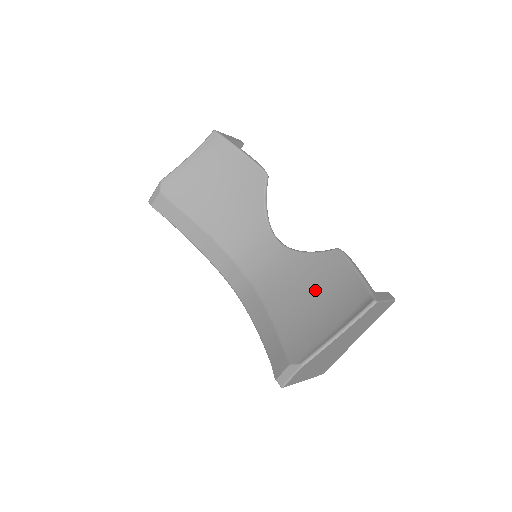
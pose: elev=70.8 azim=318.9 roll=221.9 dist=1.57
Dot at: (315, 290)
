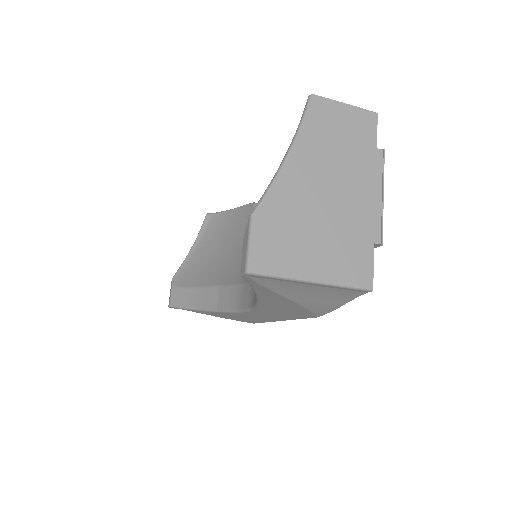
Dot at: occluded
